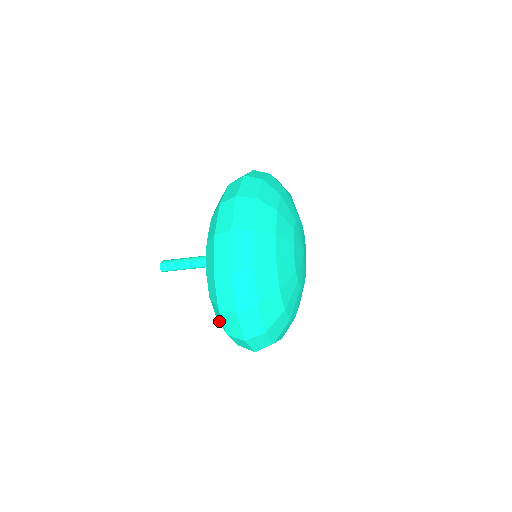
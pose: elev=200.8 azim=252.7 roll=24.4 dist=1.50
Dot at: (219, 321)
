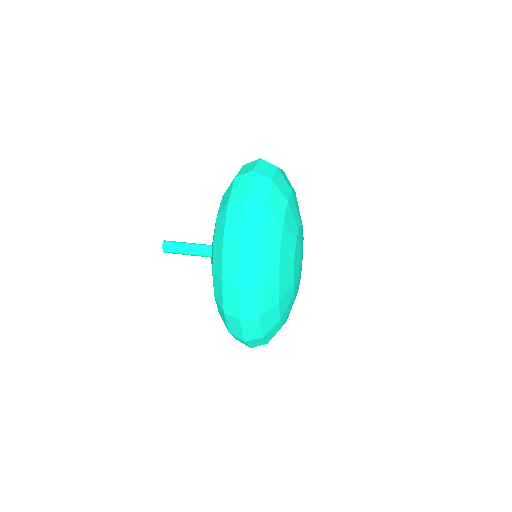
Dot at: occluded
